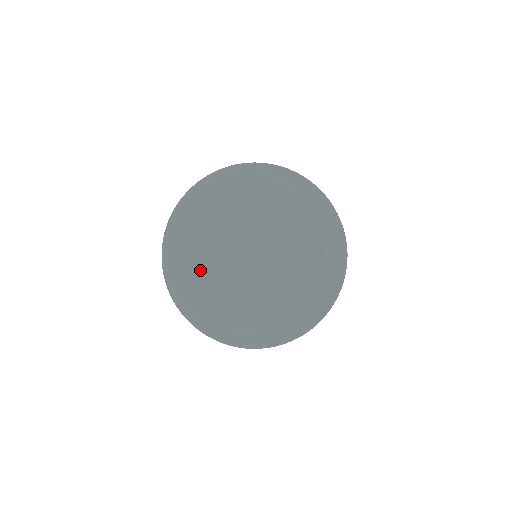
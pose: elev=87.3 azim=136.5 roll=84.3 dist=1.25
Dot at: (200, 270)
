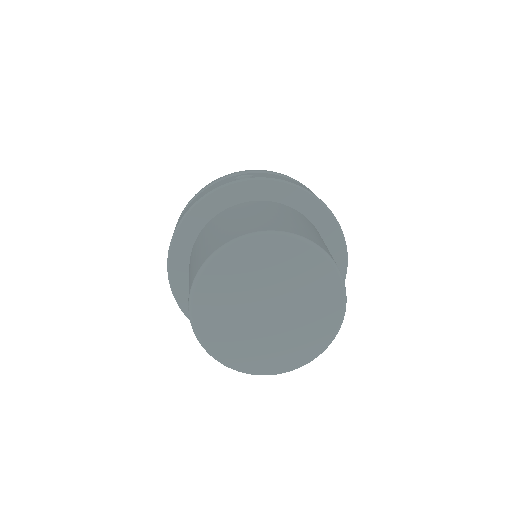
Dot at: (256, 347)
